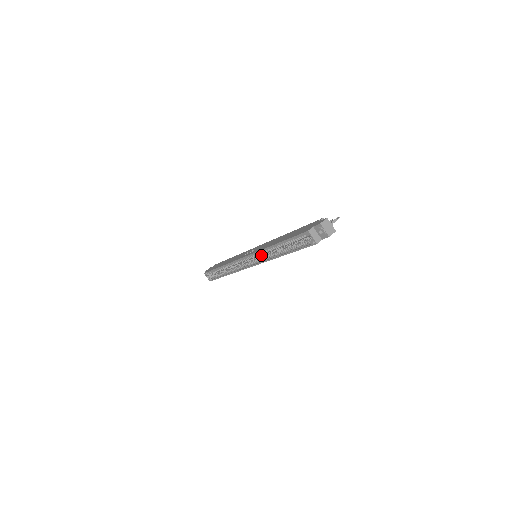
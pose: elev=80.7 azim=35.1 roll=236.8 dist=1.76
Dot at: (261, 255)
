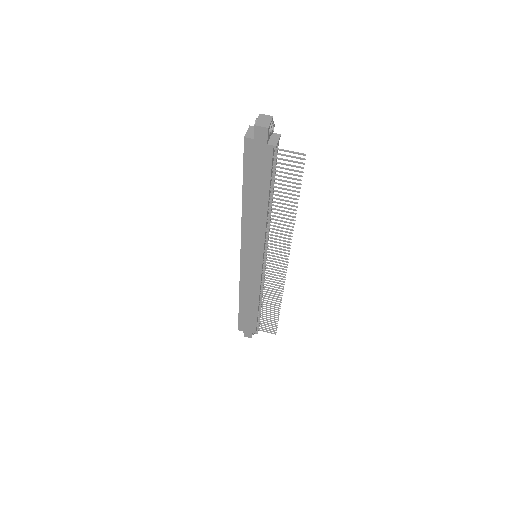
Dot at: occluded
